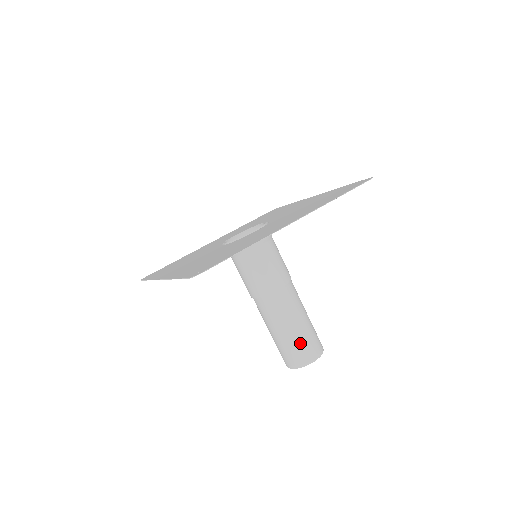
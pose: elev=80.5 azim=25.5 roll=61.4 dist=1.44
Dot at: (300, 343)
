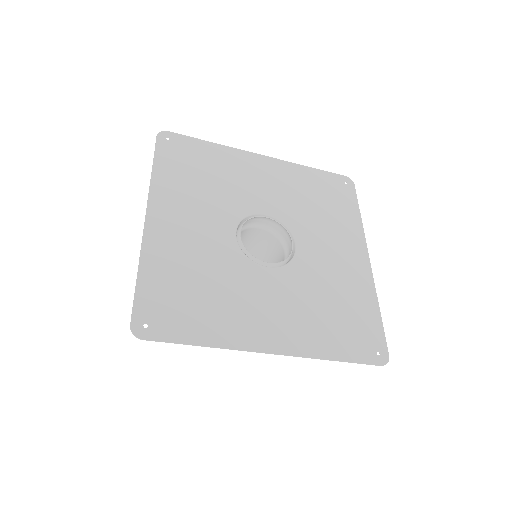
Dot at: occluded
